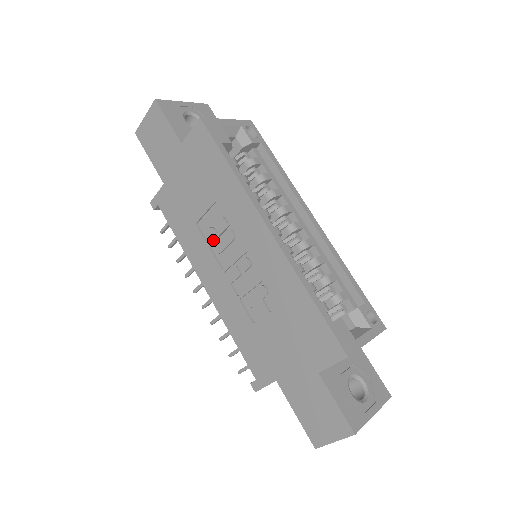
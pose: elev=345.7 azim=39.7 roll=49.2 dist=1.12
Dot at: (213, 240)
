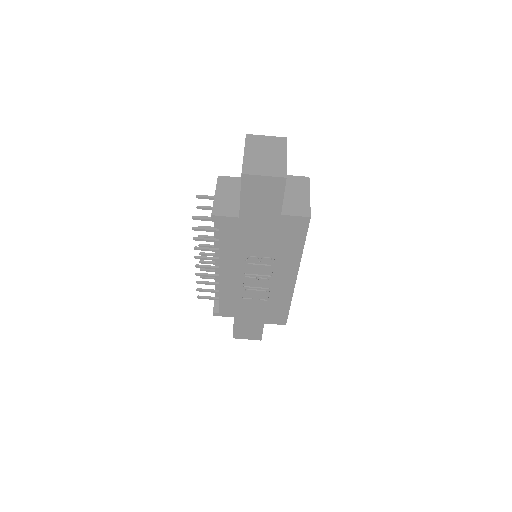
Dot at: (252, 263)
